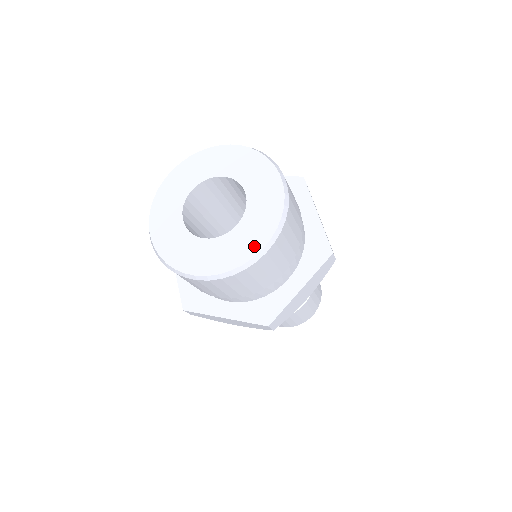
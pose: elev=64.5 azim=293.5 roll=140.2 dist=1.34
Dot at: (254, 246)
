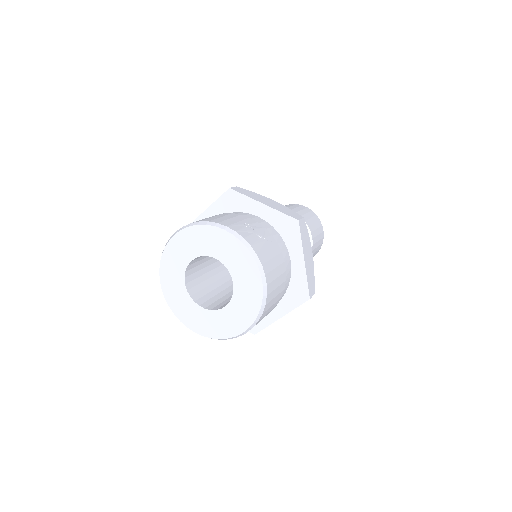
Dot at: (236, 329)
